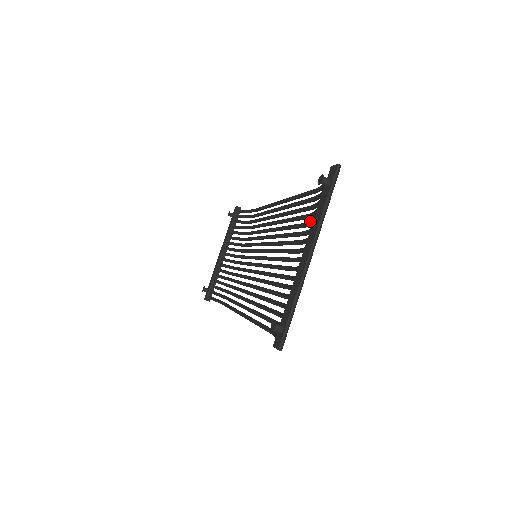
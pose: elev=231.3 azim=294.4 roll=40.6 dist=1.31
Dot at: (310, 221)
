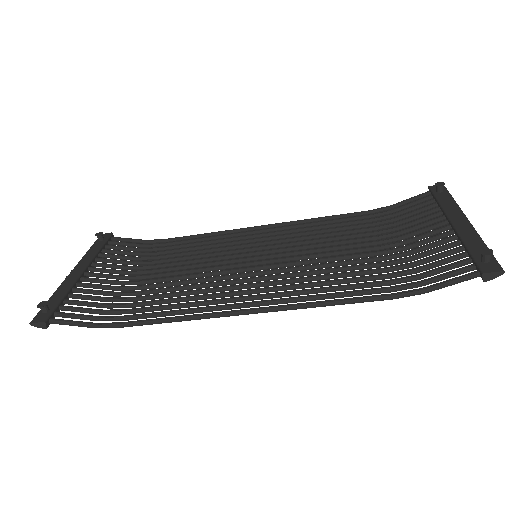
Dot at: (396, 221)
